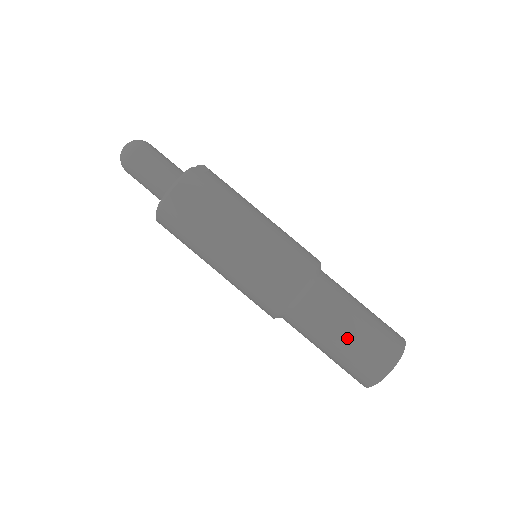
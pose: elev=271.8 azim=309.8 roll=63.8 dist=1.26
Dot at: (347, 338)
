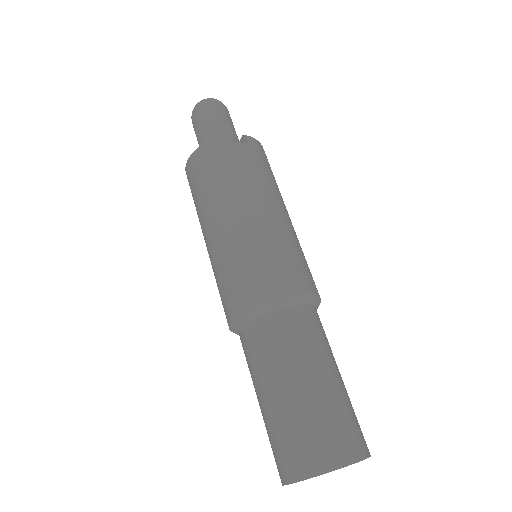
Dot at: (269, 401)
